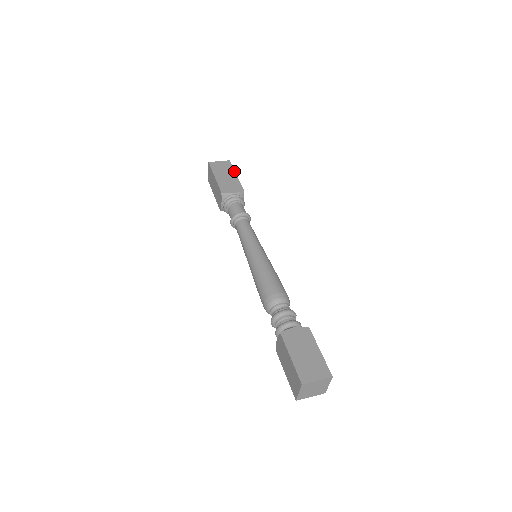
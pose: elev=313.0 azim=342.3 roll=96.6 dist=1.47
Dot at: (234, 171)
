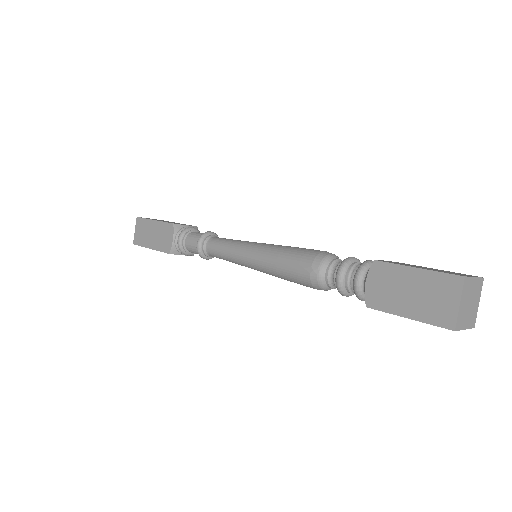
Dot at: occluded
